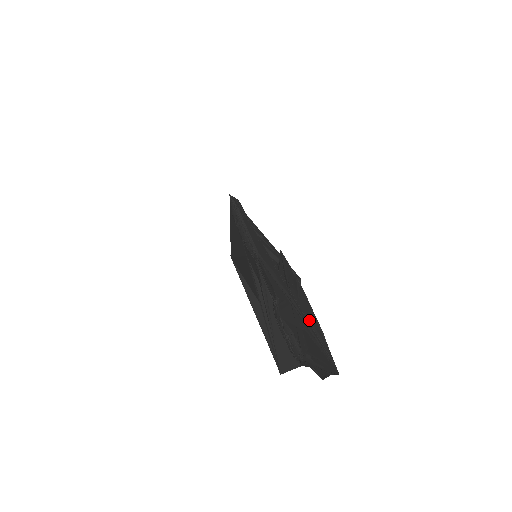
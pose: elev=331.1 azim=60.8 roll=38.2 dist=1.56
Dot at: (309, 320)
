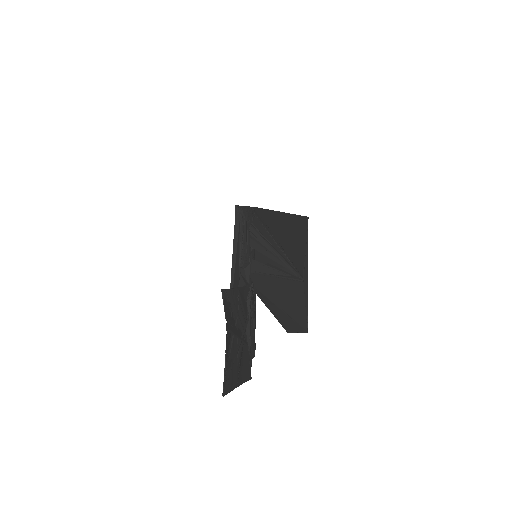
Dot at: (227, 347)
